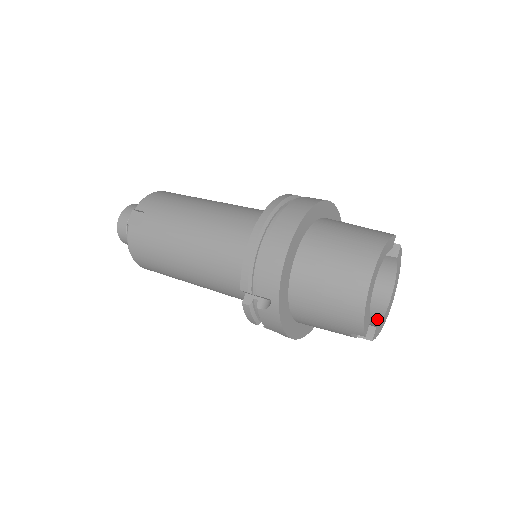
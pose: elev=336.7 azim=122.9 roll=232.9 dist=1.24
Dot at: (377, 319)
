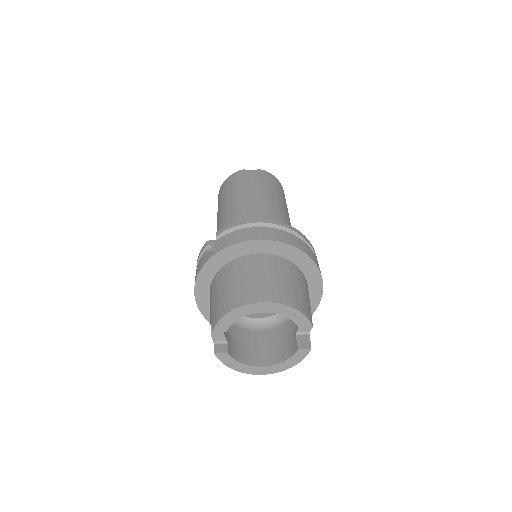
Dot at: (237, 357)
